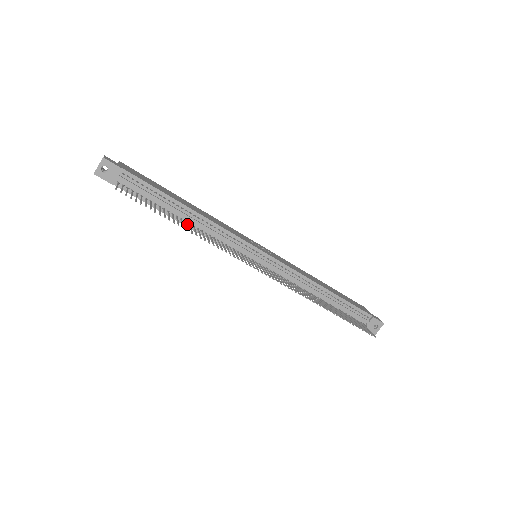
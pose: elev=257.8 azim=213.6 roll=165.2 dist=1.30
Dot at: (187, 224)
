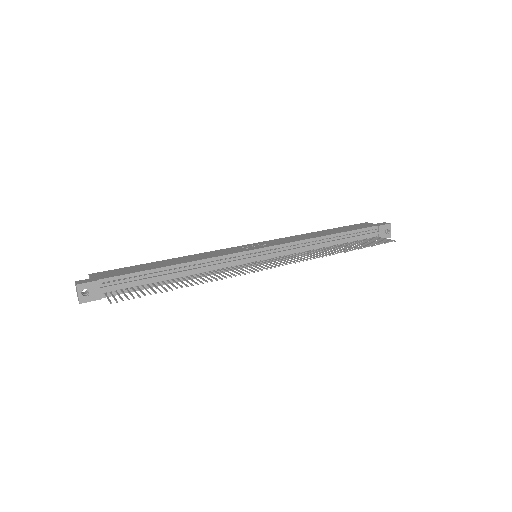
Dot at: (185, 278)
